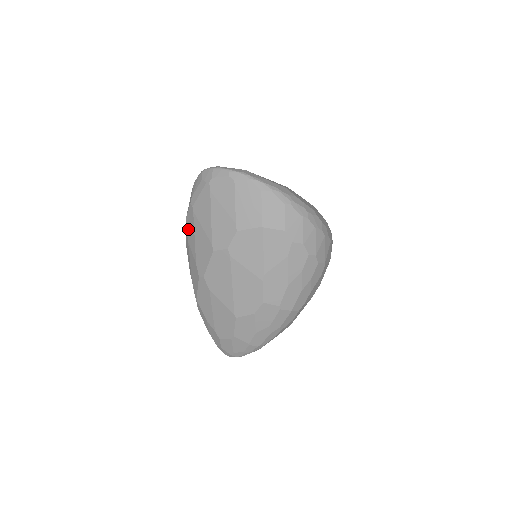
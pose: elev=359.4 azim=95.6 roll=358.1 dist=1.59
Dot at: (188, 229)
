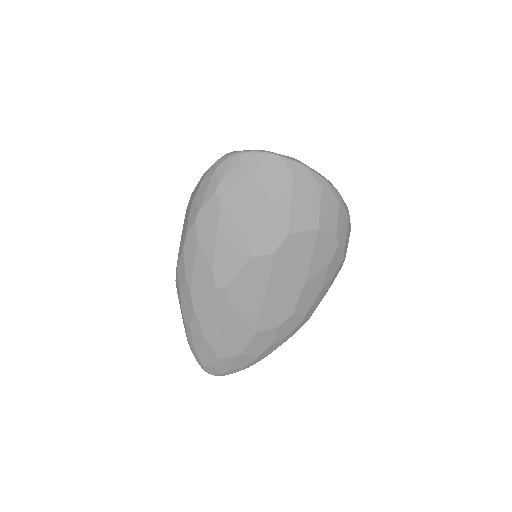
Dot at: (201, 226)
